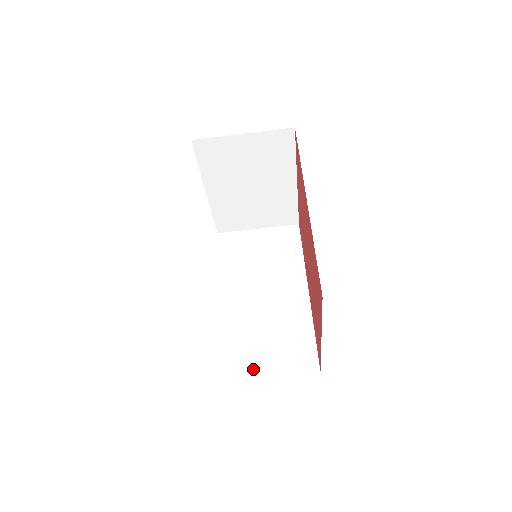
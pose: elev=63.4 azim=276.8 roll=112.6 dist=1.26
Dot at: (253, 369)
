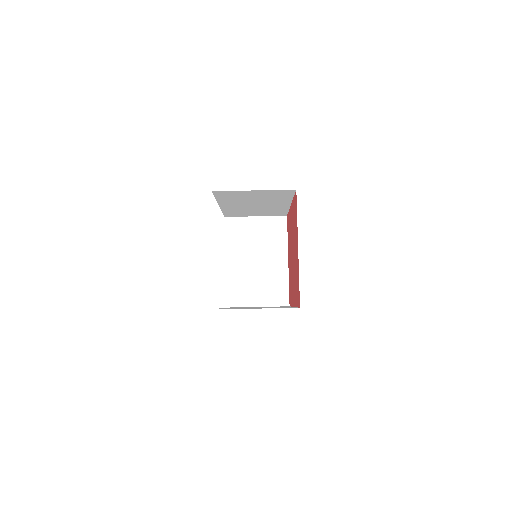
Dot at: occluded
